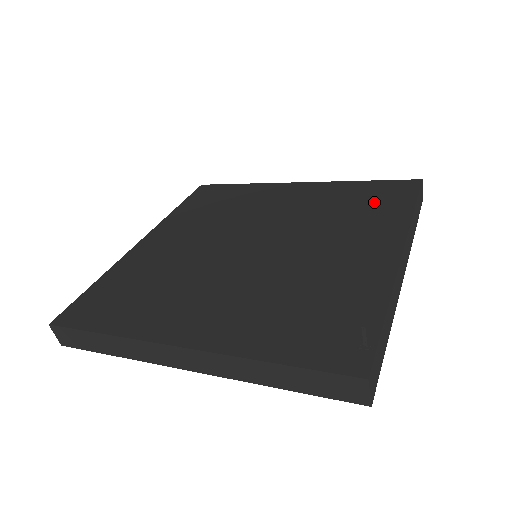
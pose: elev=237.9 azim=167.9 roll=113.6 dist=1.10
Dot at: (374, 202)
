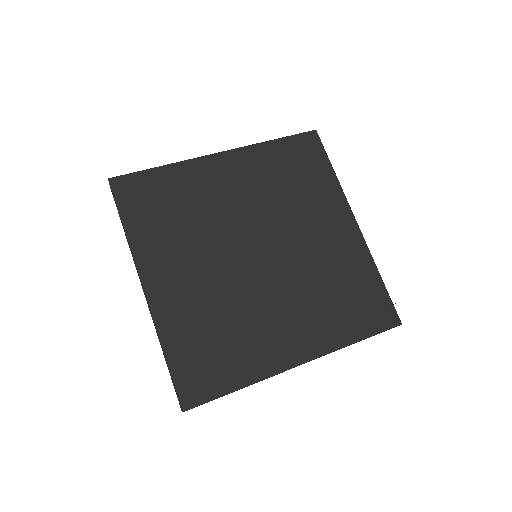
Dot at: (304, 170)
